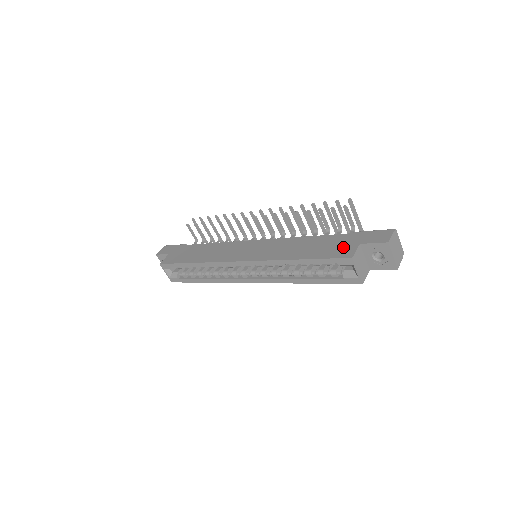
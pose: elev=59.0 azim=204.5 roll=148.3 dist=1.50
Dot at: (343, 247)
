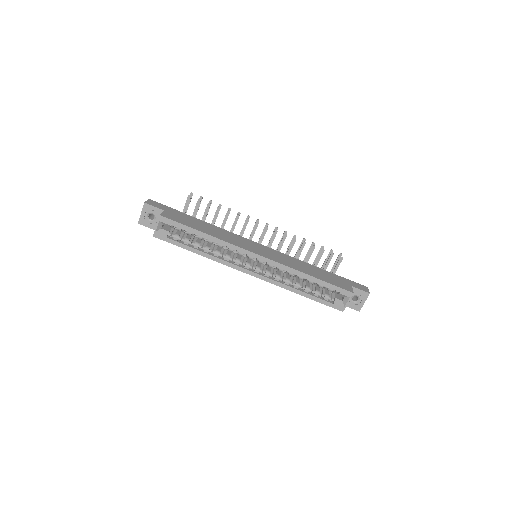
Dot at: (342, 283)
